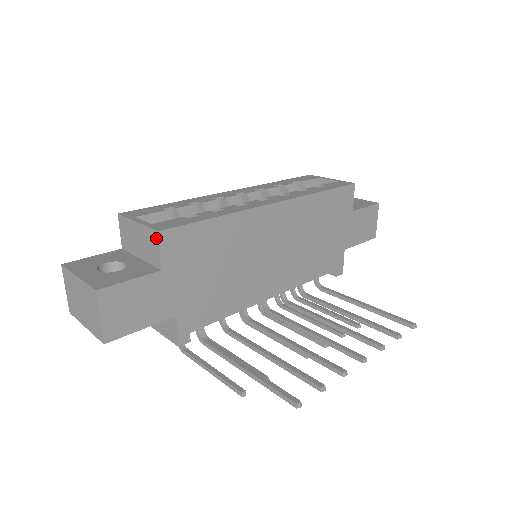
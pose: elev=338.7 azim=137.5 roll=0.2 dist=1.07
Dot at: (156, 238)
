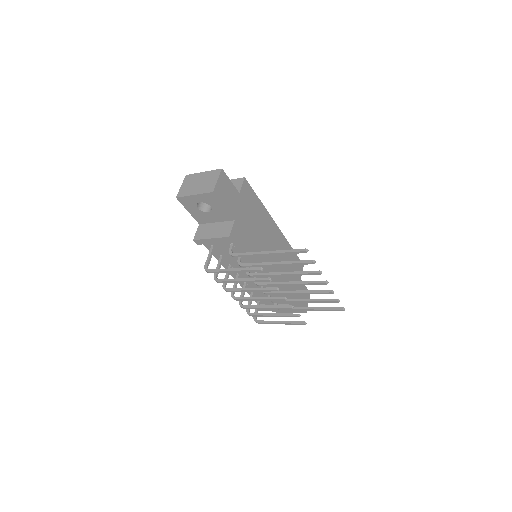
Dot at: (242, 180)
